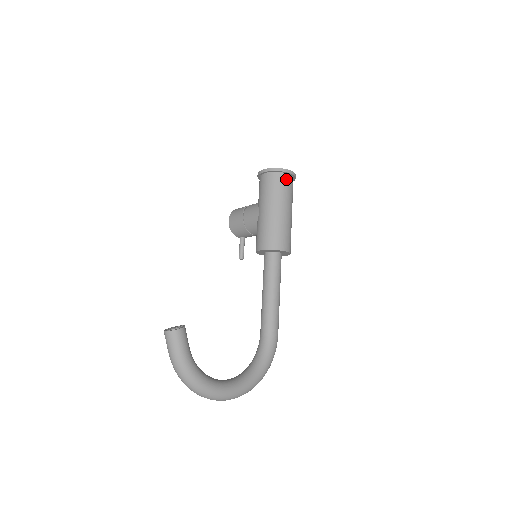
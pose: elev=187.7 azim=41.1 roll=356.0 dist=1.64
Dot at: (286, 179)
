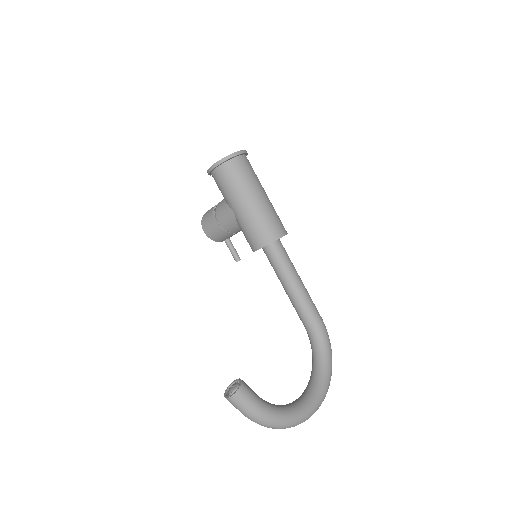
Dot at: (240, 162)
